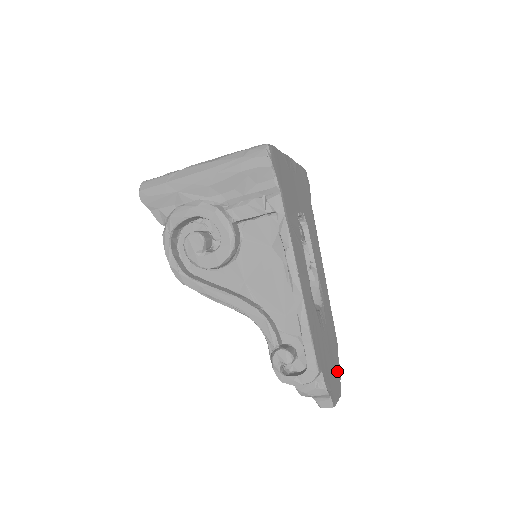
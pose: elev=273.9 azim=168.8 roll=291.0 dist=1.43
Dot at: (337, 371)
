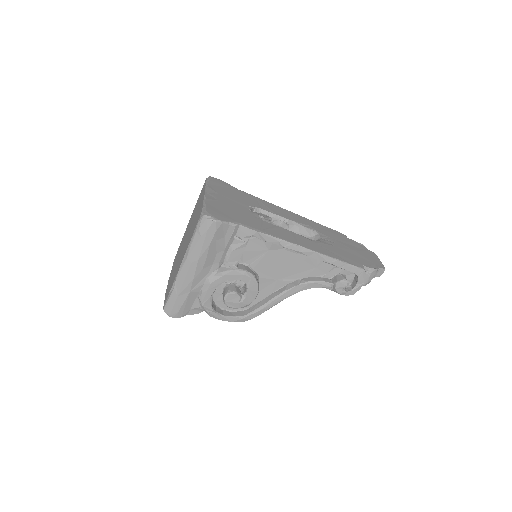
Dot at: (361, 248)
